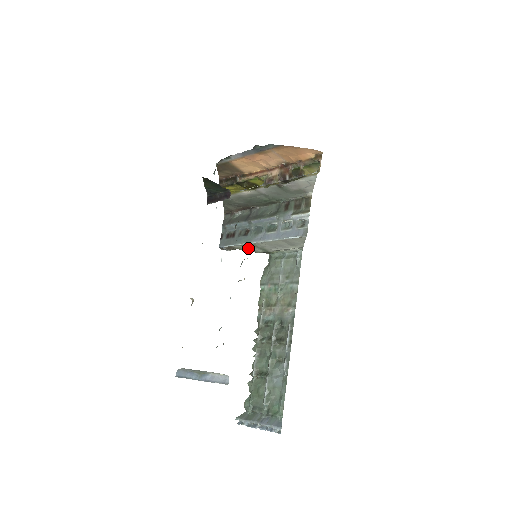
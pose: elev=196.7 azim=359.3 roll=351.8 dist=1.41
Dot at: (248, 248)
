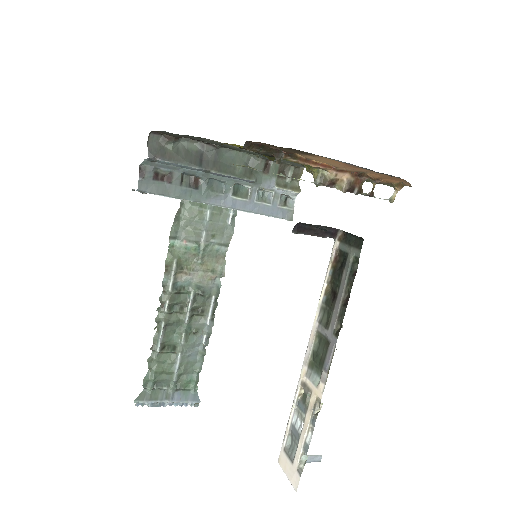
Dot at: occluded
